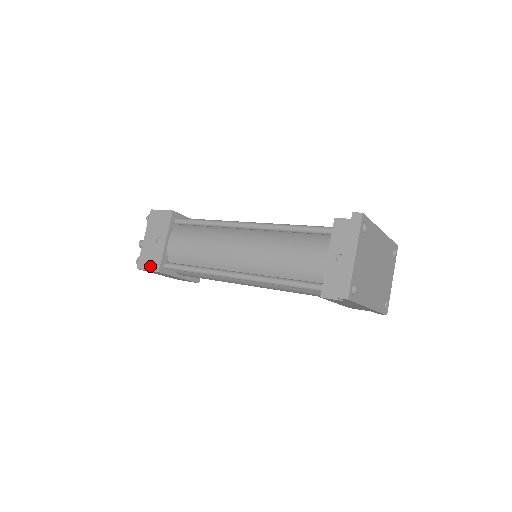
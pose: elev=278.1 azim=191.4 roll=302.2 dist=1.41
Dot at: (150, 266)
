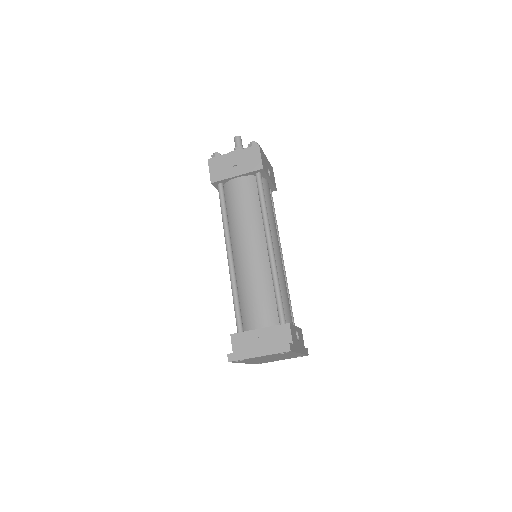
Dot at: (213, 172)
